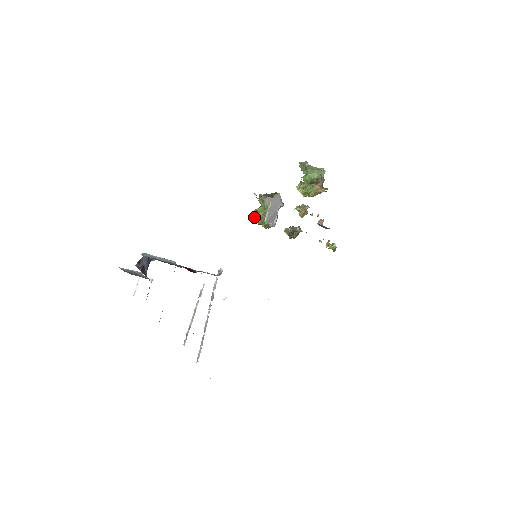
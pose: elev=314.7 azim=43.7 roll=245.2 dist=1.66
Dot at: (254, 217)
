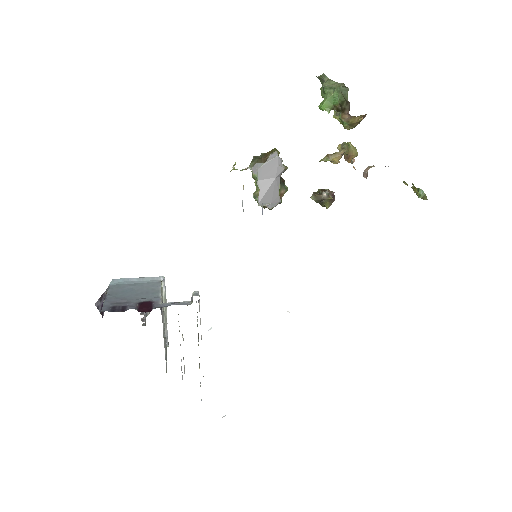
Dot at: occluded
